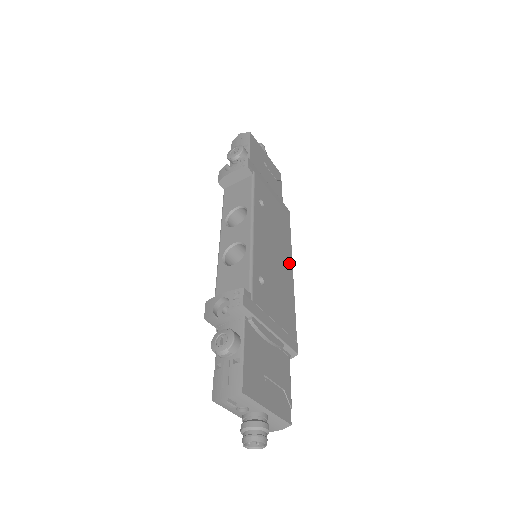
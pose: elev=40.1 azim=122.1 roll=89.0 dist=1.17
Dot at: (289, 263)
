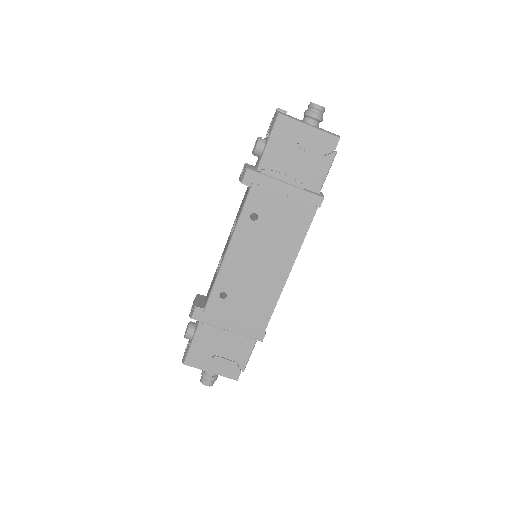
Dot at: (286, 266)
